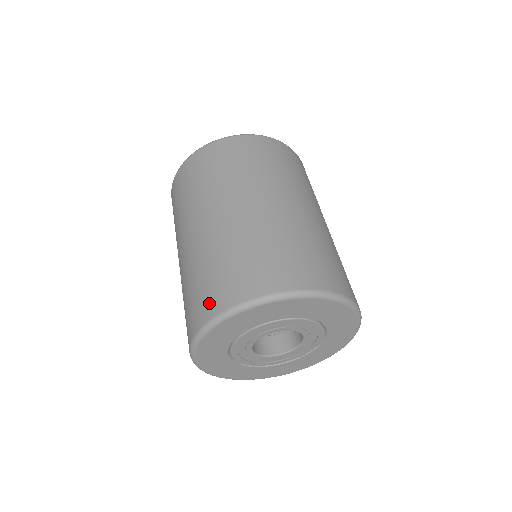
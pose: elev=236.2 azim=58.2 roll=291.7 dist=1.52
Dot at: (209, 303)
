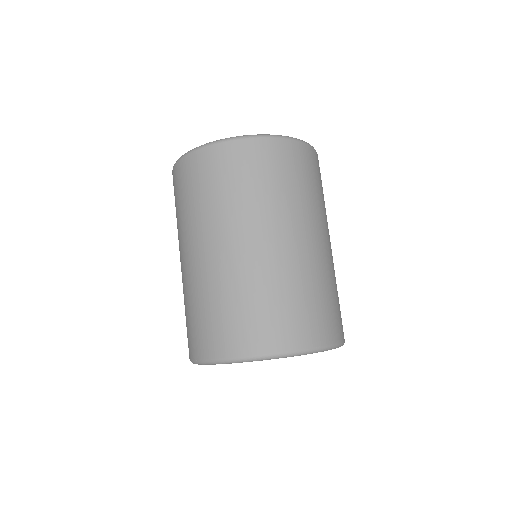
Dot at: (240, 340)
